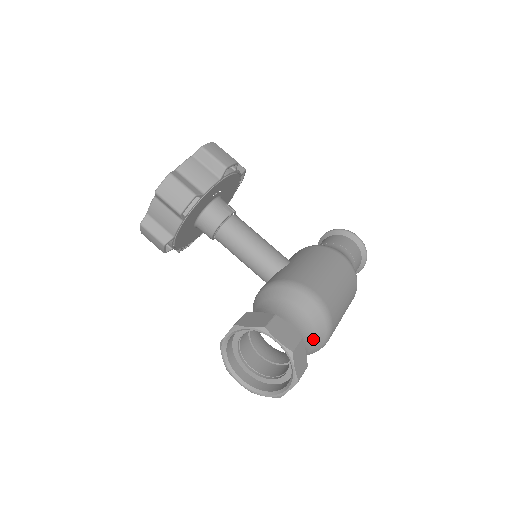
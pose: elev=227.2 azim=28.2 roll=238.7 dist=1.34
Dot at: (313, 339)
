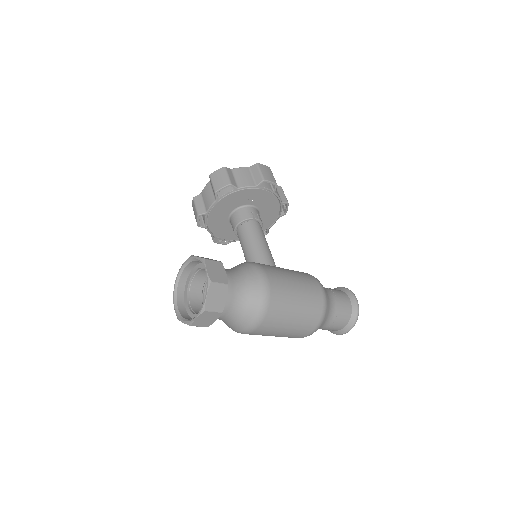
Dot at: (245, 307)
